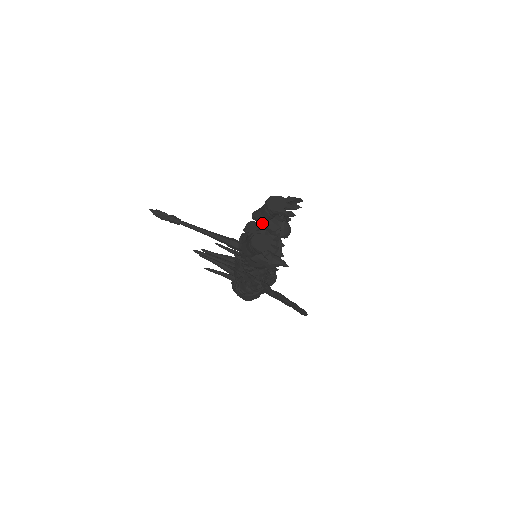
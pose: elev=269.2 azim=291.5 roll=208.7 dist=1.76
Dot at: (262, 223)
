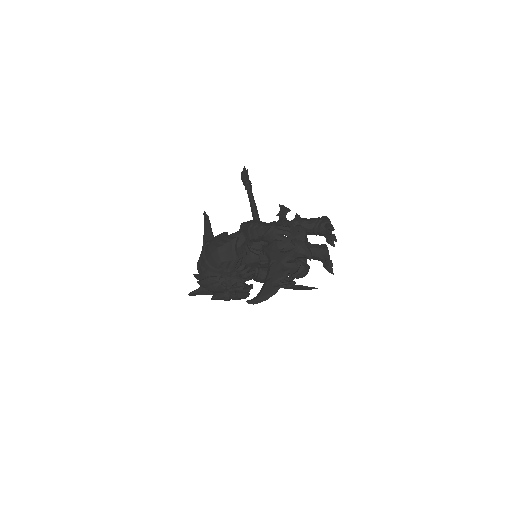
Dot at: occluded
